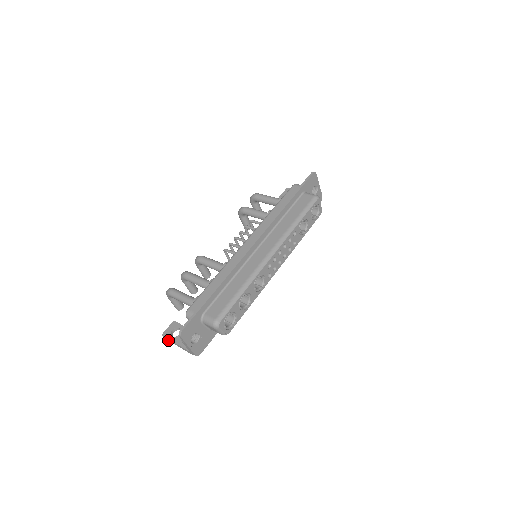
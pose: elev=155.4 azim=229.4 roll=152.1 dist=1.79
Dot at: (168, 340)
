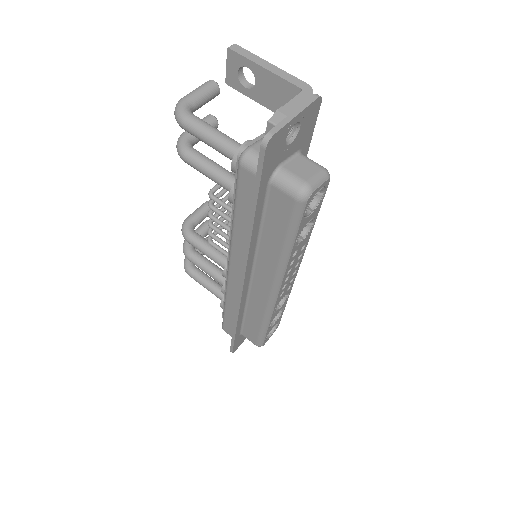
Dot at: occluded
